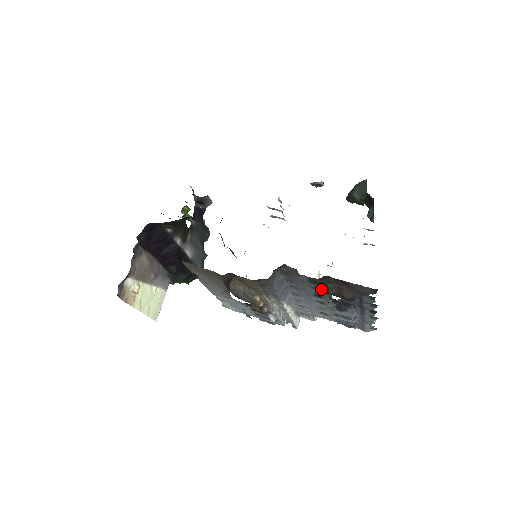
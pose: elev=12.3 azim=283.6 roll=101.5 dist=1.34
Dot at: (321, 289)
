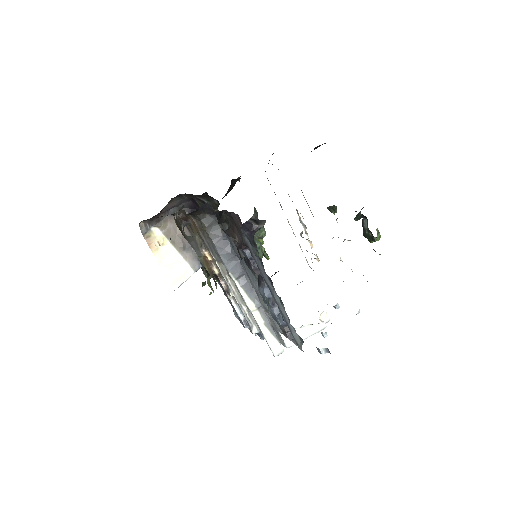
Dot at: occluded
